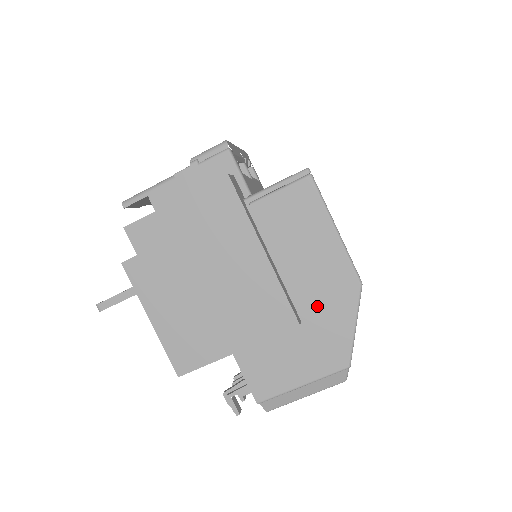
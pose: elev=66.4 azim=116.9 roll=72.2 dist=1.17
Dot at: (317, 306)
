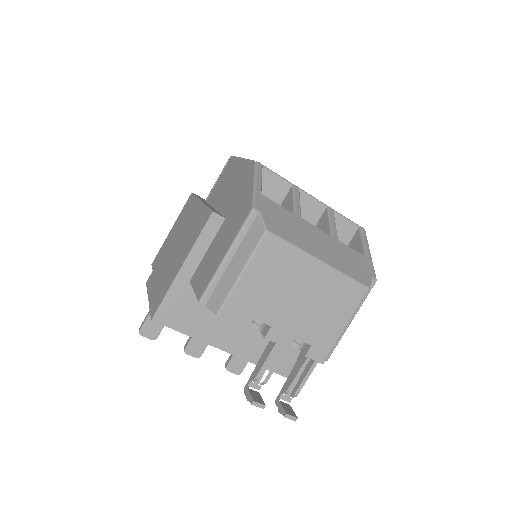
Dot at: (234, 200)
